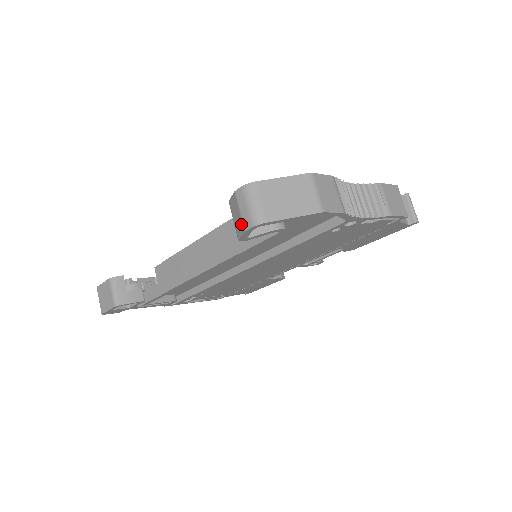
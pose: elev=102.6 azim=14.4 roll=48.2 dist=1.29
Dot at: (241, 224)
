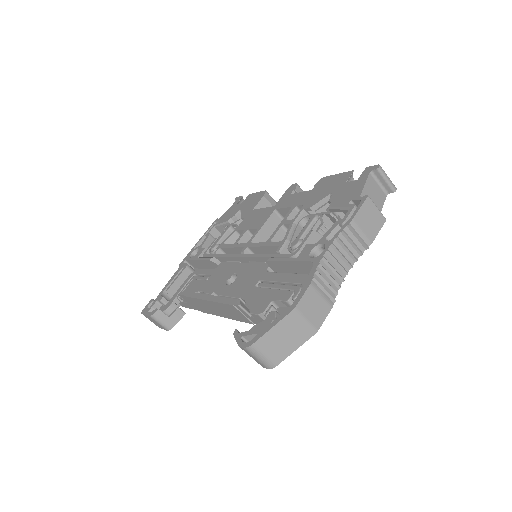
Dot at: occluded
